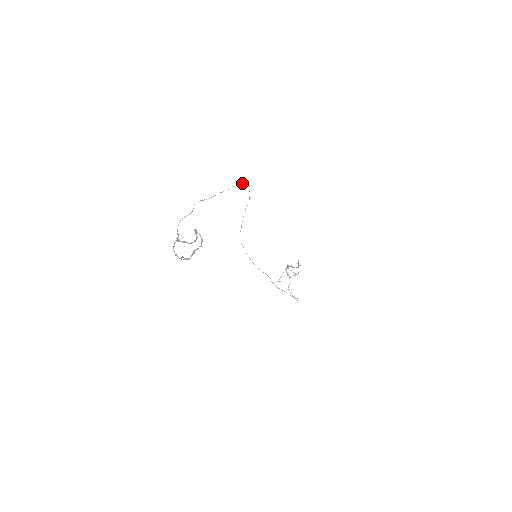
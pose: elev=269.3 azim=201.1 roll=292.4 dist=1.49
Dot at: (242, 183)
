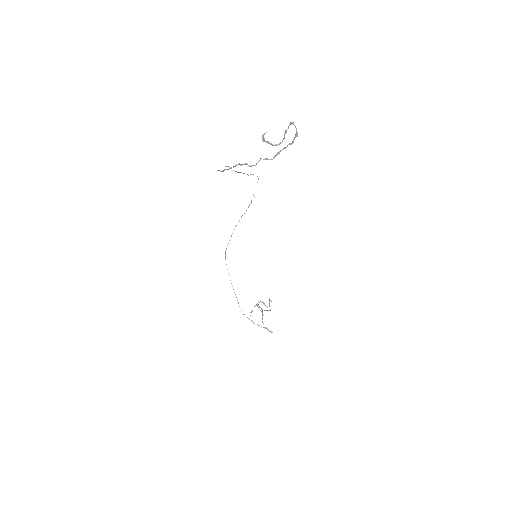
Dot at: (257, 176)
